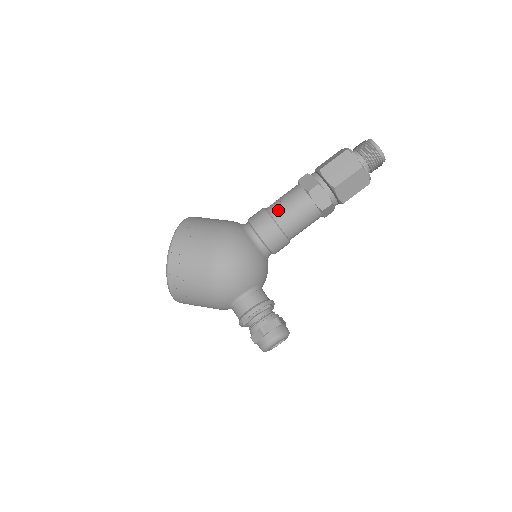
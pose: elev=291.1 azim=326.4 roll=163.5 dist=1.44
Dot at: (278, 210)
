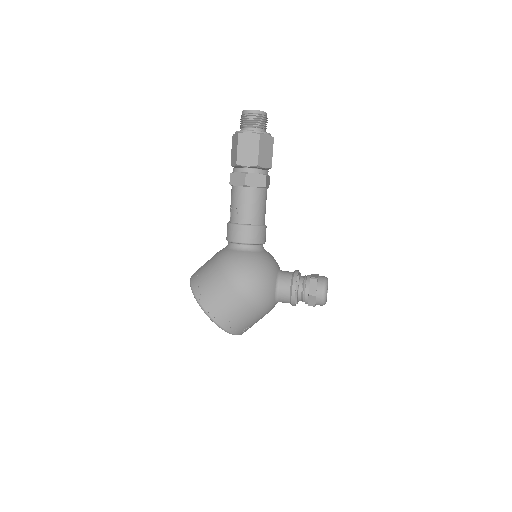
Dot at: (239, 216)
